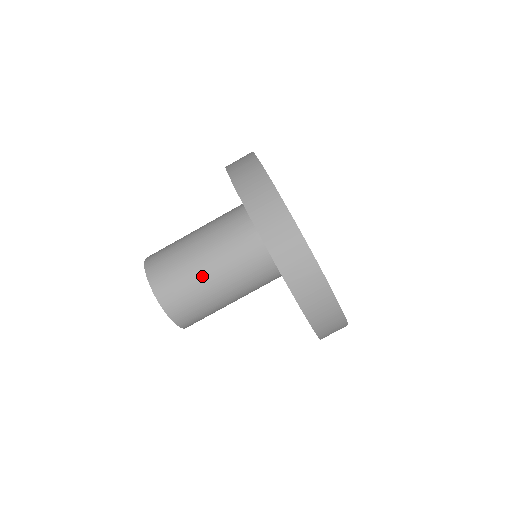
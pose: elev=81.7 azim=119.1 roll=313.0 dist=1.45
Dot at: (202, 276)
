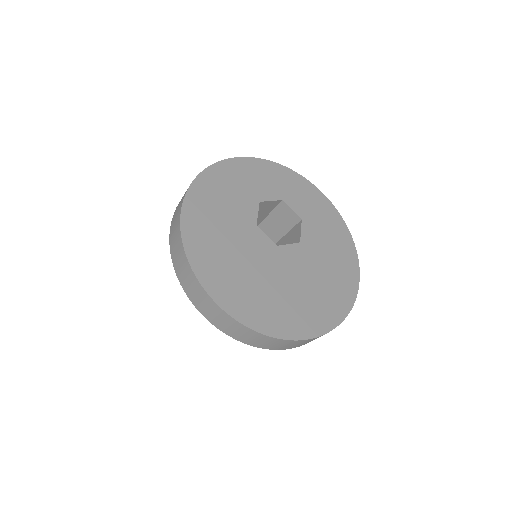
Dot at: occluded
